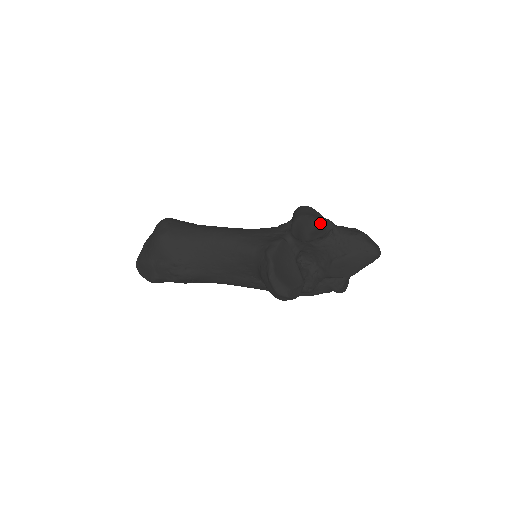
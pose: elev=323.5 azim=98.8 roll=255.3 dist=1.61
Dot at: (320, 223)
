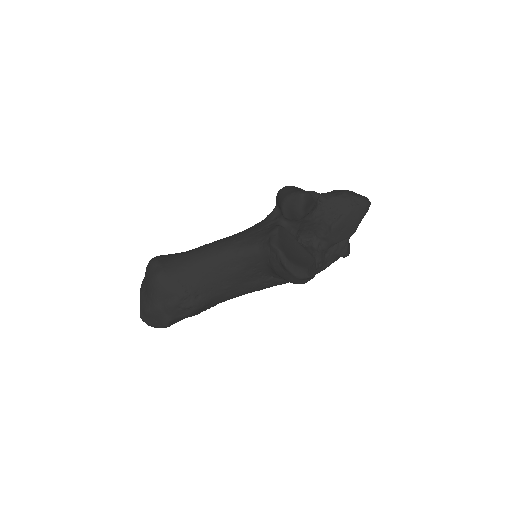
Dot at: (308, 195)
